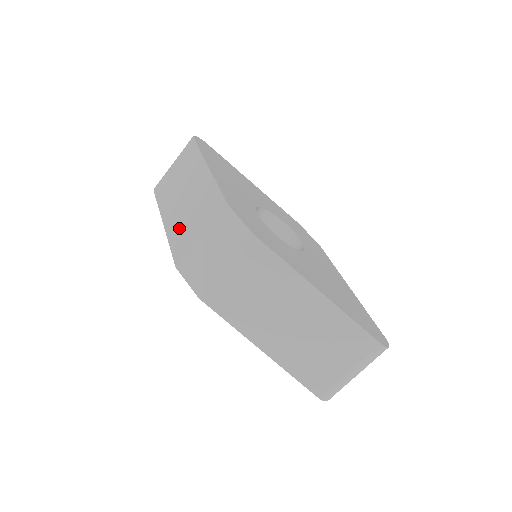
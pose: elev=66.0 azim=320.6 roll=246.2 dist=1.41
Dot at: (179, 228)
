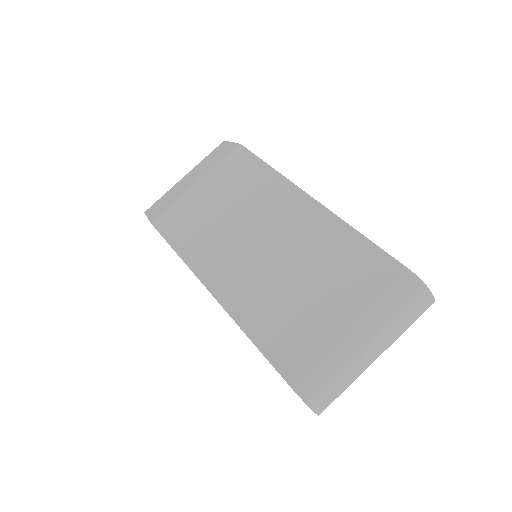
Dot at: occluded
